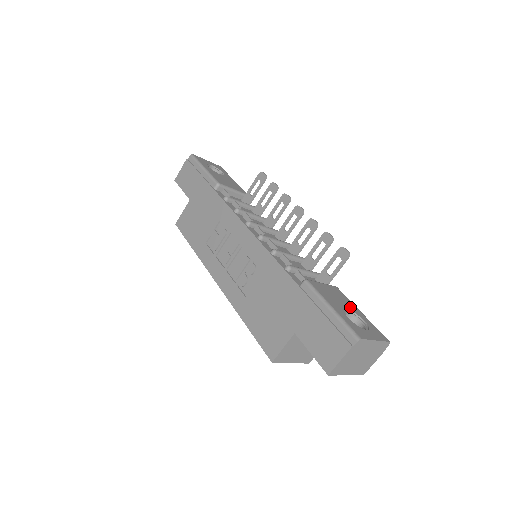
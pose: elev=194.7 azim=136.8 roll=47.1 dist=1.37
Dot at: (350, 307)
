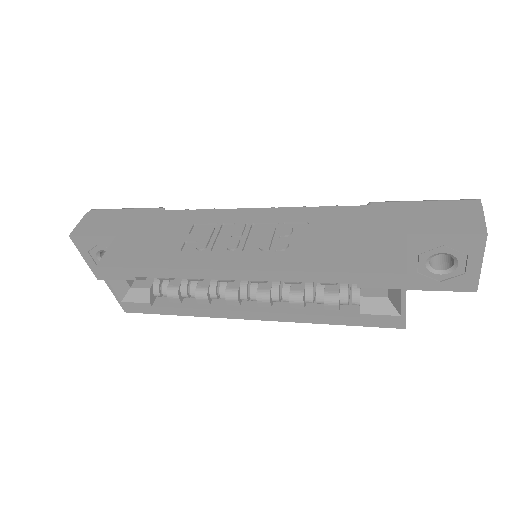
Dot at: occluded
